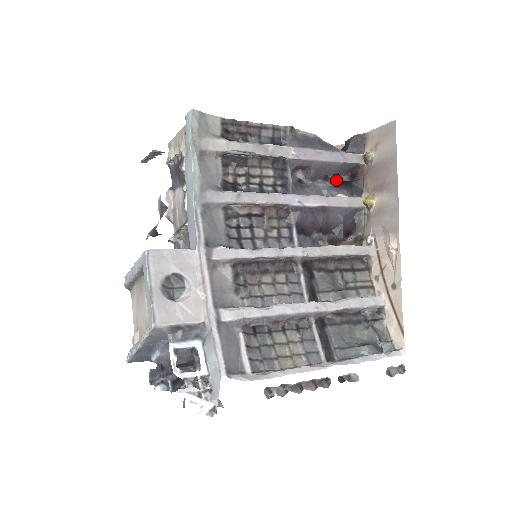
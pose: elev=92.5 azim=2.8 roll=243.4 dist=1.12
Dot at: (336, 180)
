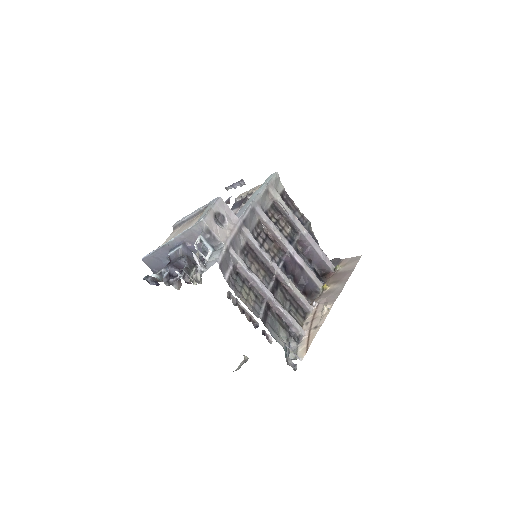
Dot at: (314, 268)
